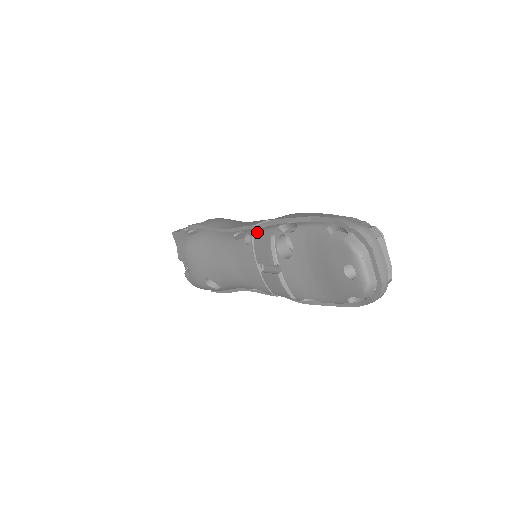
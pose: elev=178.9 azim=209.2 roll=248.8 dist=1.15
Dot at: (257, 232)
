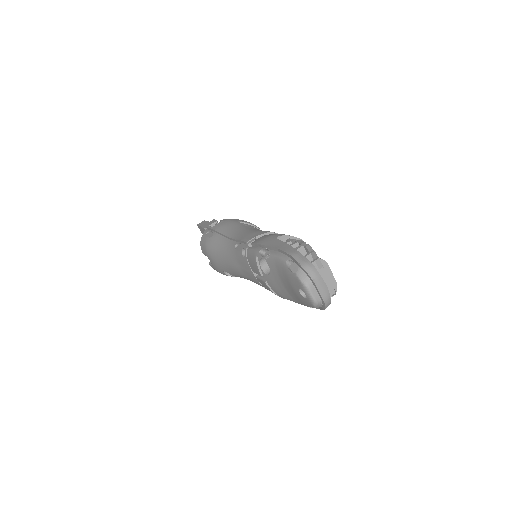
Dot at: (248, 250)
